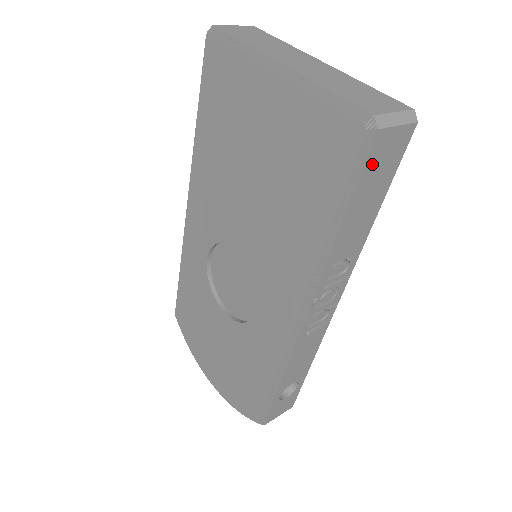
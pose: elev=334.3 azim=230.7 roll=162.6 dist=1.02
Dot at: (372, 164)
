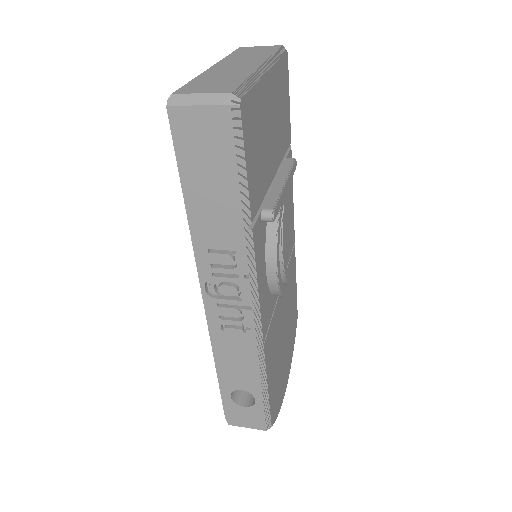
Dot at: (188, 143)
